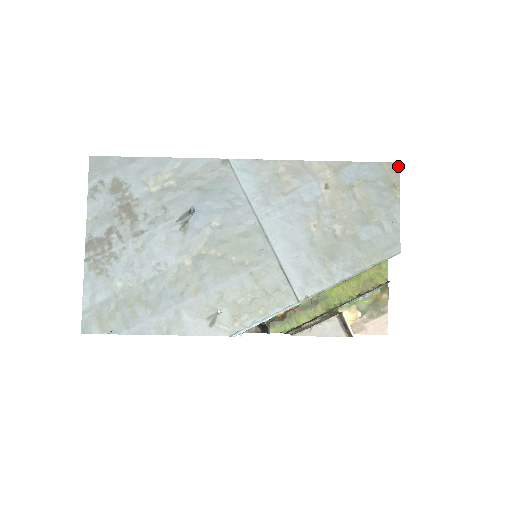
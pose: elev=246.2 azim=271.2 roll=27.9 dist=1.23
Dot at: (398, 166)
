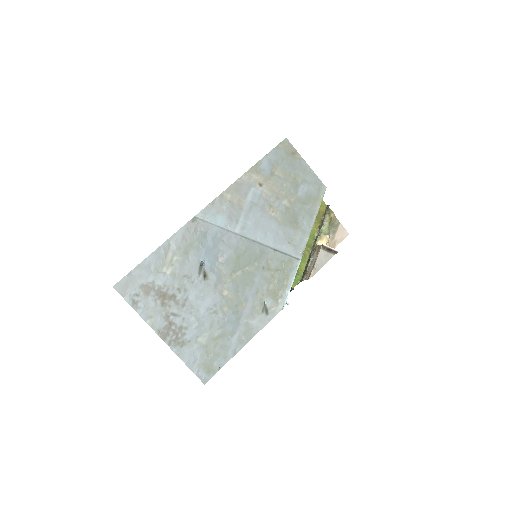
Dot at: (287, 140)
